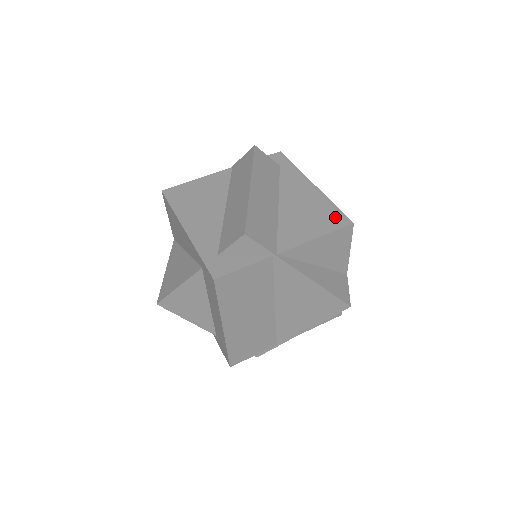
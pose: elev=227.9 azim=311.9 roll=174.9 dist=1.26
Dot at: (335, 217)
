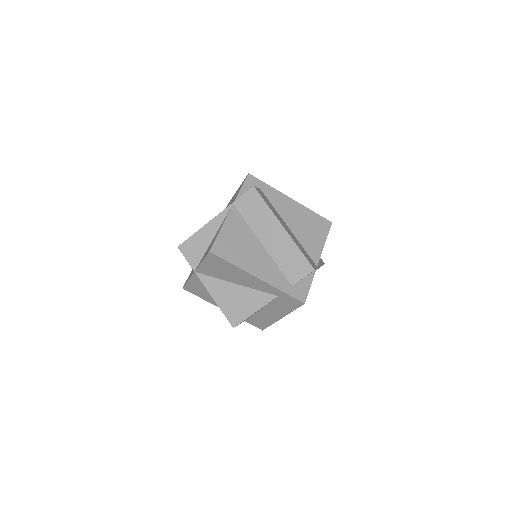
Dot at: (321, 222)
